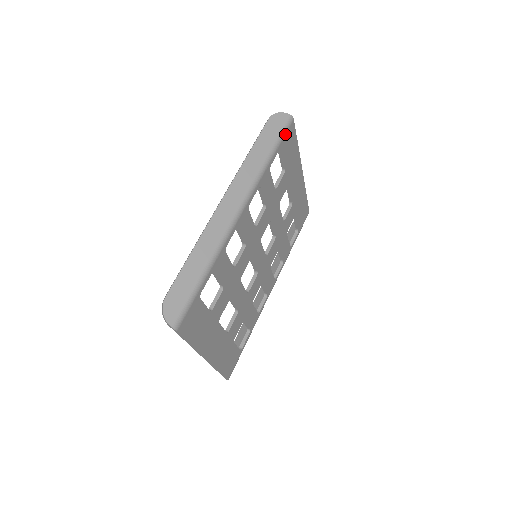
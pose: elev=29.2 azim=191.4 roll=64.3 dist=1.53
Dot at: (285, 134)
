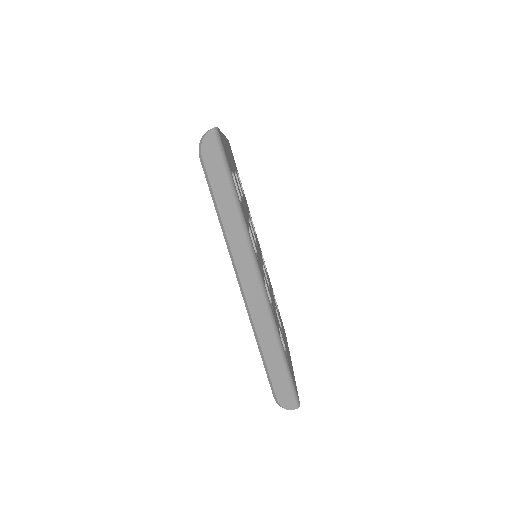
Dot at: (225, 154)
